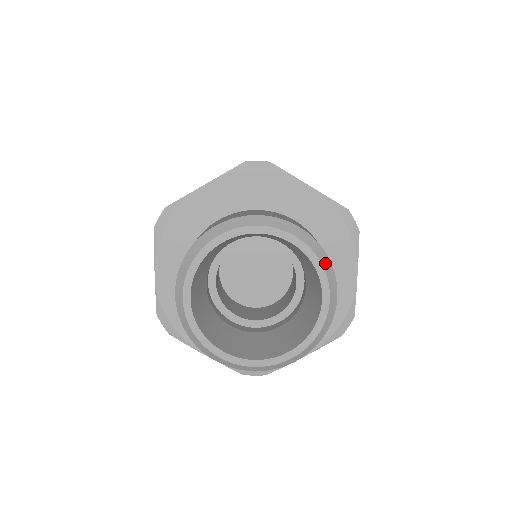
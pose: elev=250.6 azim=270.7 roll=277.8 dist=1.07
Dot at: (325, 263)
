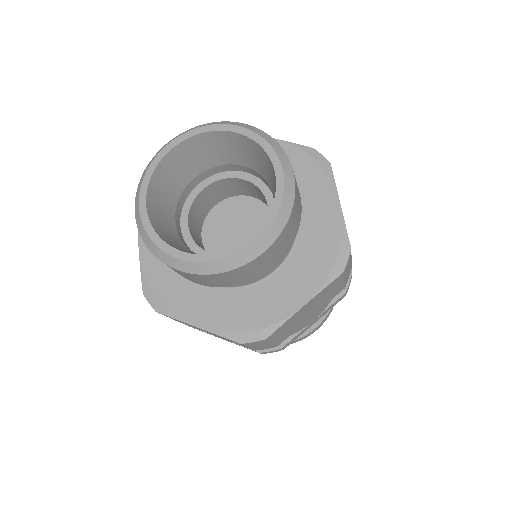
Dot at: (271, 143)
